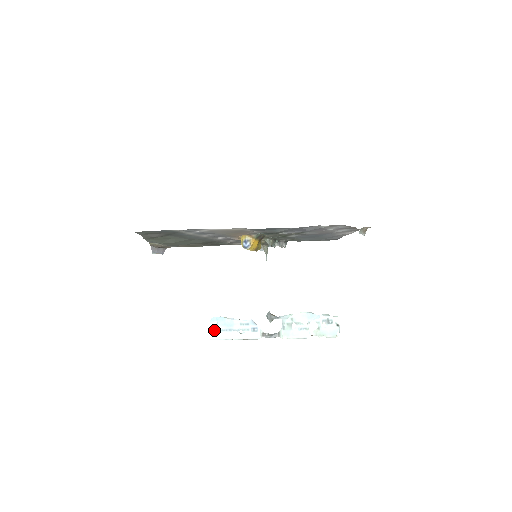
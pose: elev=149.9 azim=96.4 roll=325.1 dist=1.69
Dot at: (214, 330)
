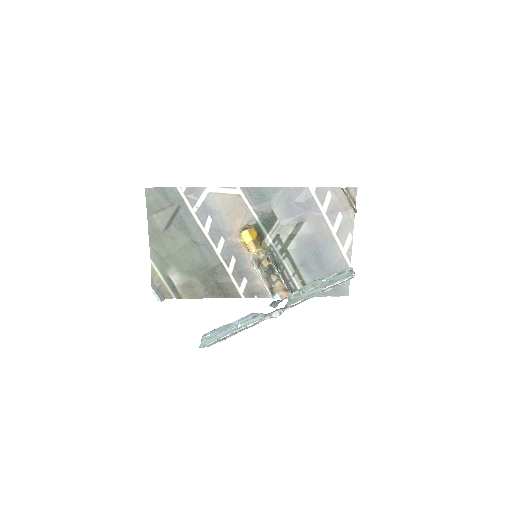
Dot at: (205, 340)
